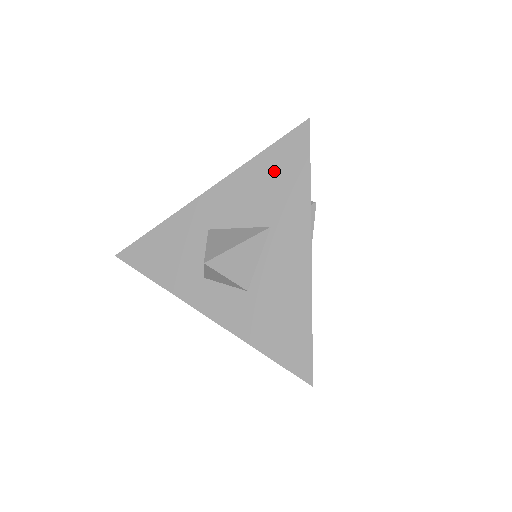
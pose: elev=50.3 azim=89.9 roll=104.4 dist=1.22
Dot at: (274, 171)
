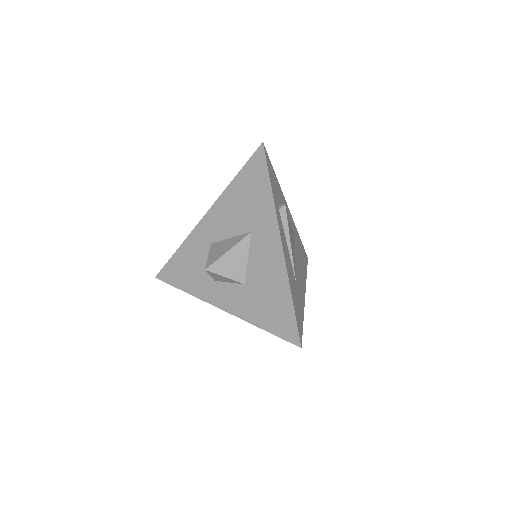
Dot at: (246, 189)
